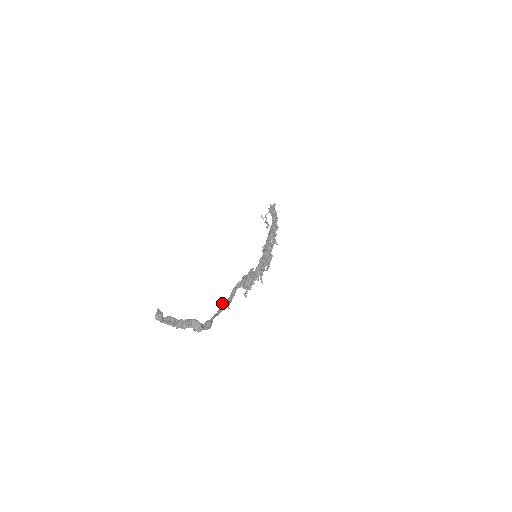
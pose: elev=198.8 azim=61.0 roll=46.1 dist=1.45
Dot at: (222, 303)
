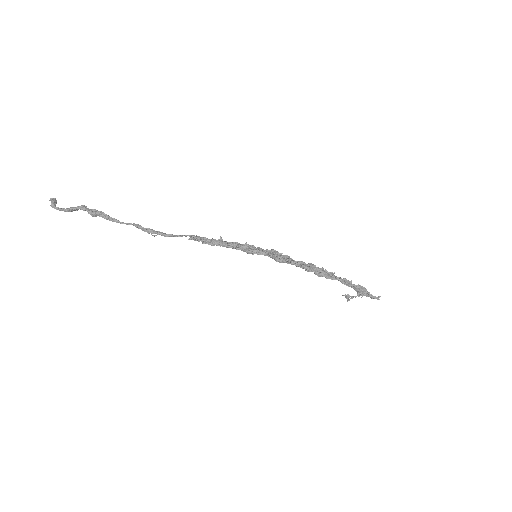
Dot at: (143, 228)
